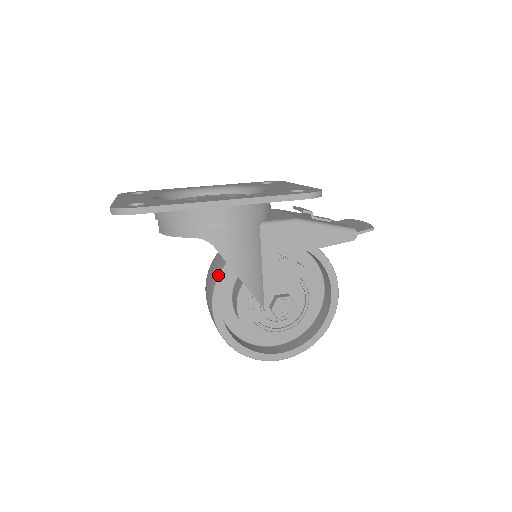
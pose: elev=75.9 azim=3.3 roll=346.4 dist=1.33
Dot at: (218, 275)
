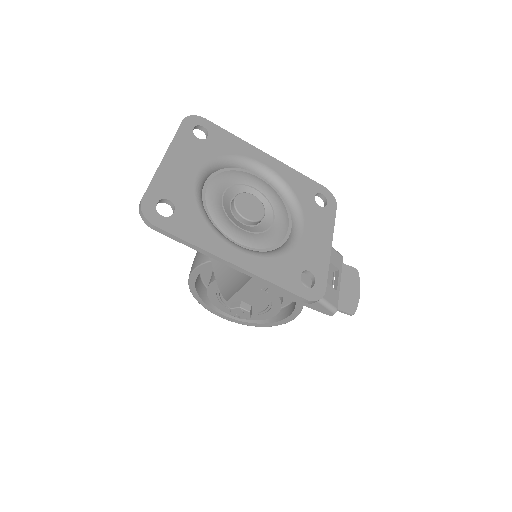
Dot at: occluded
